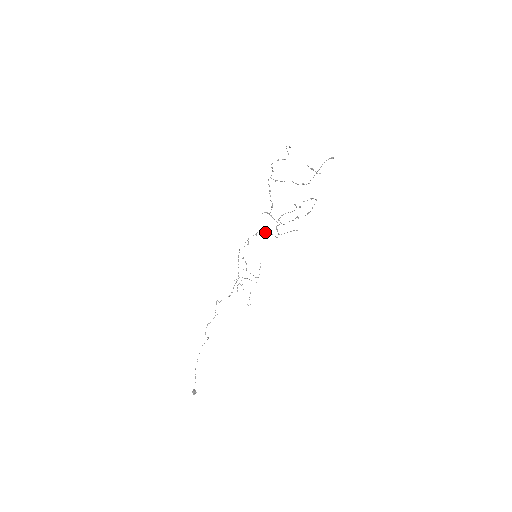
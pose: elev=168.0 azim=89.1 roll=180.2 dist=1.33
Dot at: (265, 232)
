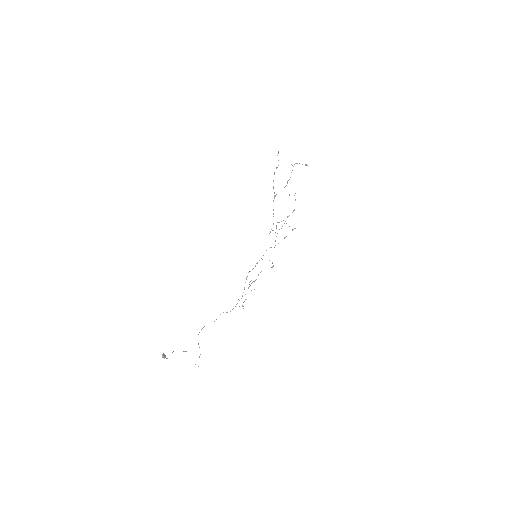
Dot at: (272, 266)
